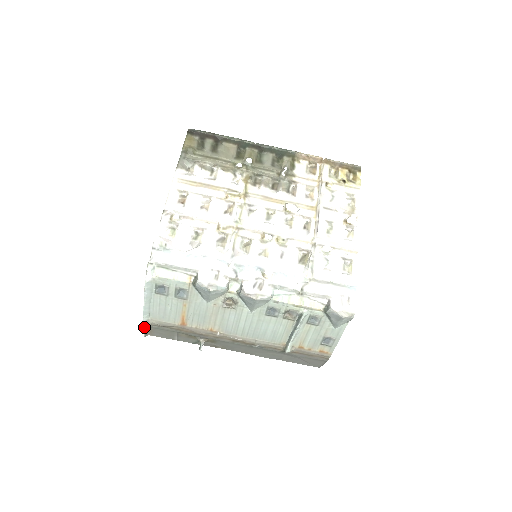
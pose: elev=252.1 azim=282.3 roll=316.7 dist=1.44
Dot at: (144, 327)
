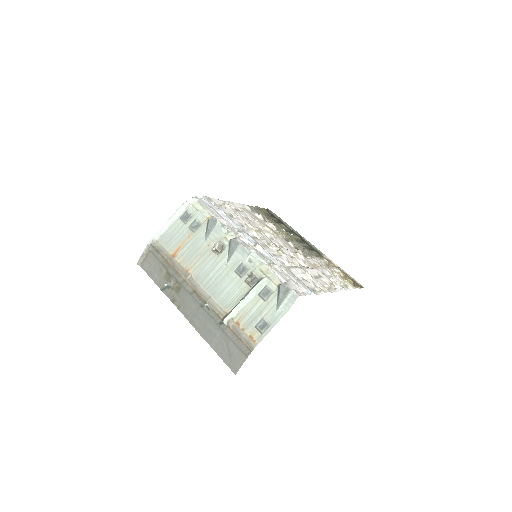
Dot at: (148, 246)
